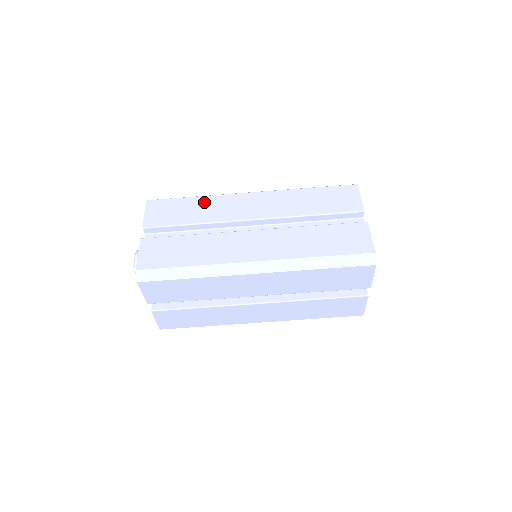
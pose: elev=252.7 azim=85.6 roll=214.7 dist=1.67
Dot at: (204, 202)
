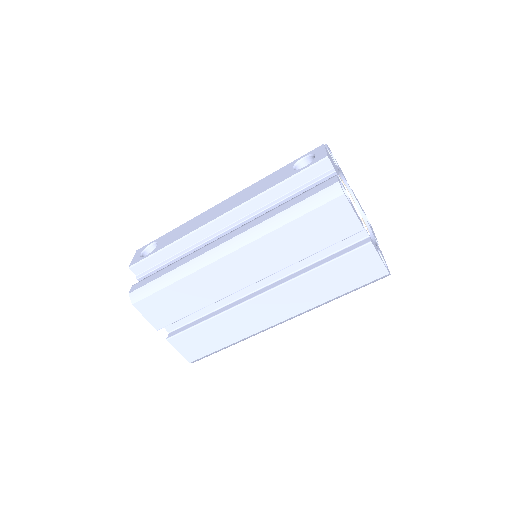
Dot at: (190, 285)
